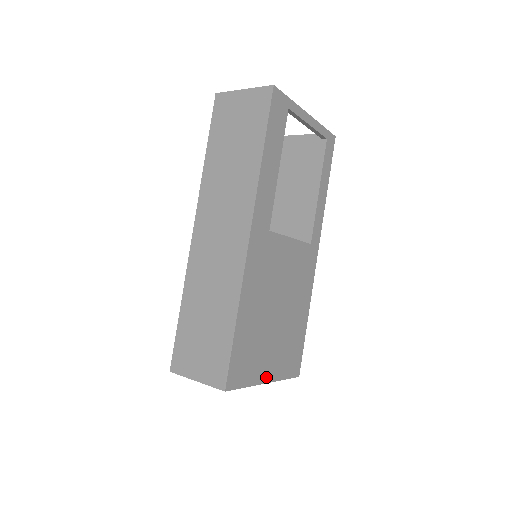
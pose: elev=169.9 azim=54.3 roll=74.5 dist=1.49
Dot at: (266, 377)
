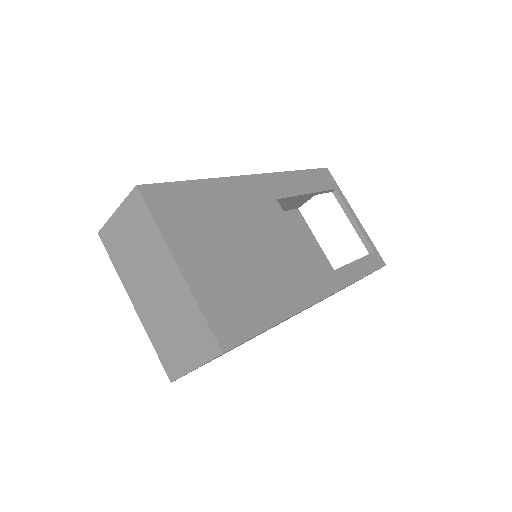
Dot at: (183, 262)
